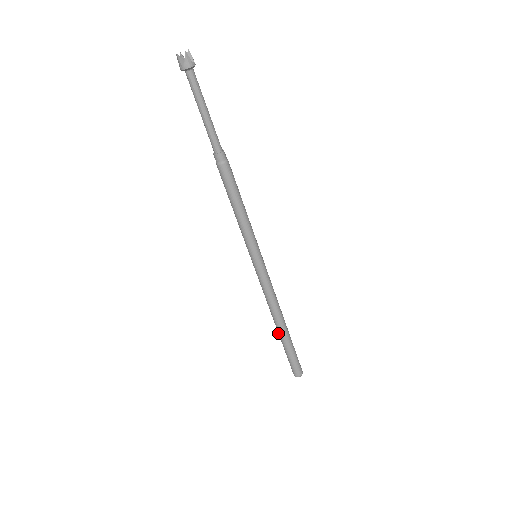
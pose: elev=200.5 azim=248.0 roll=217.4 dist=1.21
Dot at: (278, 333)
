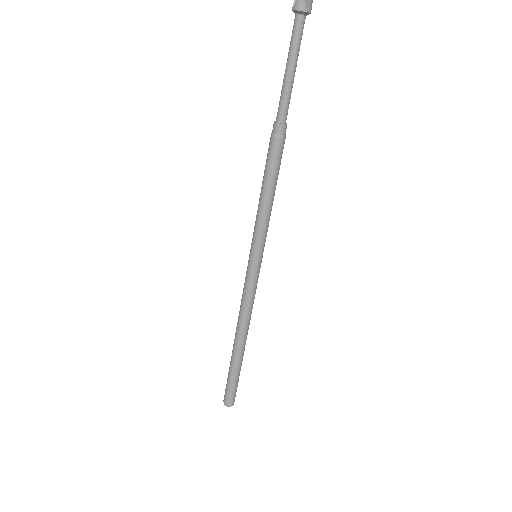
Dot at: (234, 352)
